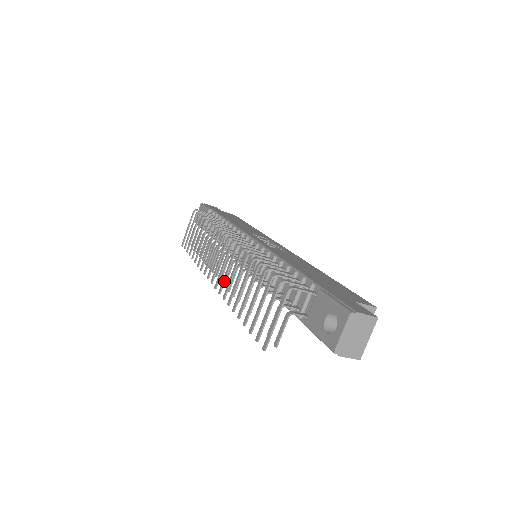
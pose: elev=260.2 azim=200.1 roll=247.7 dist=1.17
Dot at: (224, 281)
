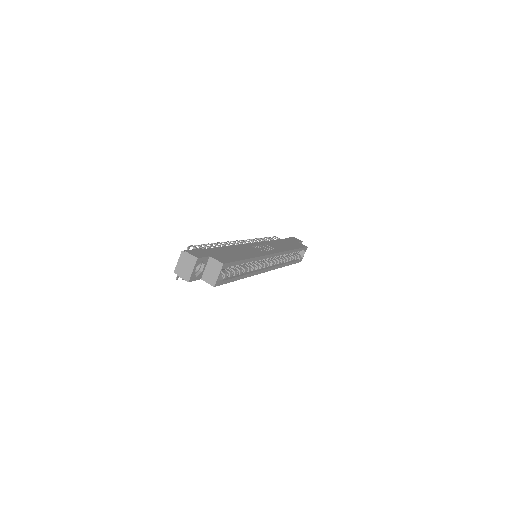
Dot at: occluded
